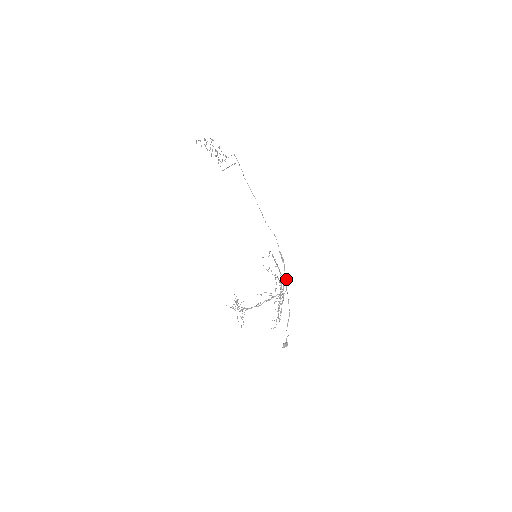
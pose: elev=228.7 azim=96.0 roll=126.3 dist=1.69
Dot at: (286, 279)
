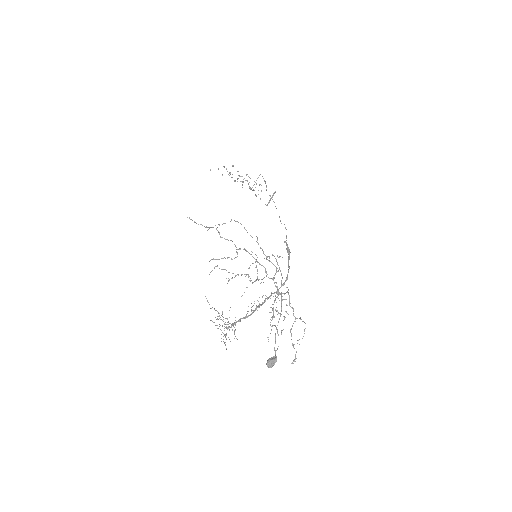
Dot at: (288, 271)
